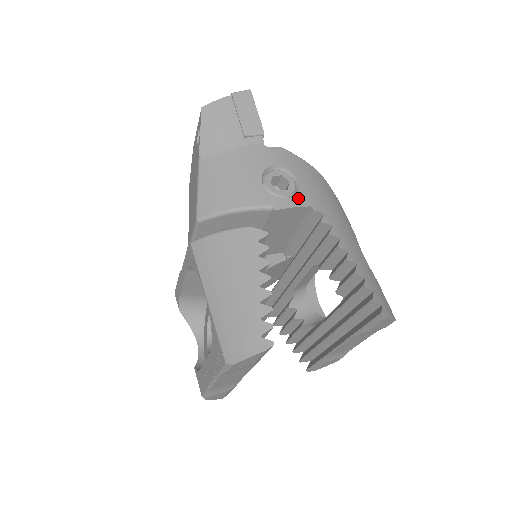
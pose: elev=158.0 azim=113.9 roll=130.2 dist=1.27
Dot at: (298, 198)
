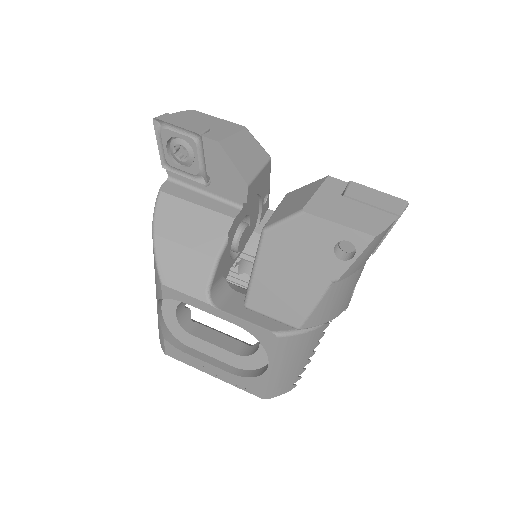
Dot at: occluded
